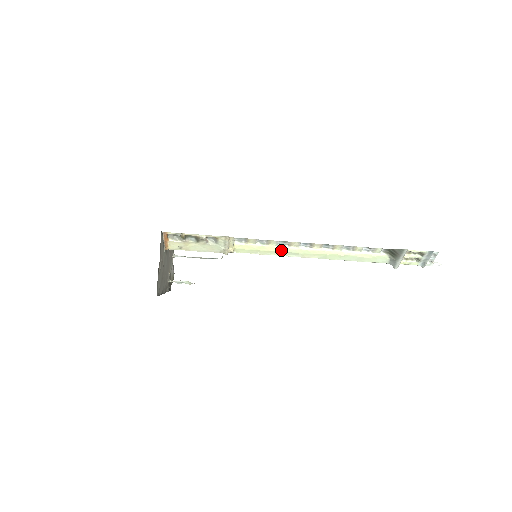
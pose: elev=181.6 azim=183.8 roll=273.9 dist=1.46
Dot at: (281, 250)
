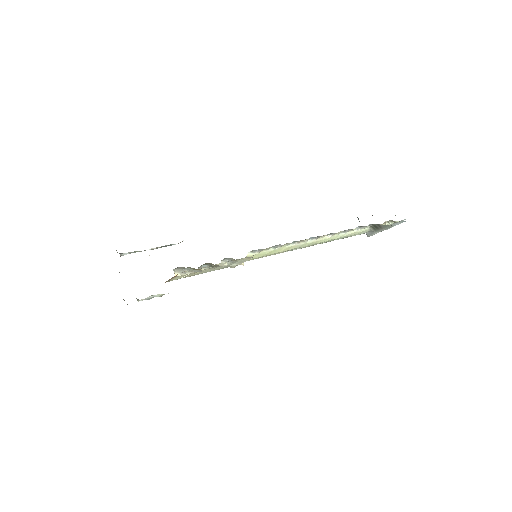
Dot at: (289, 248)
